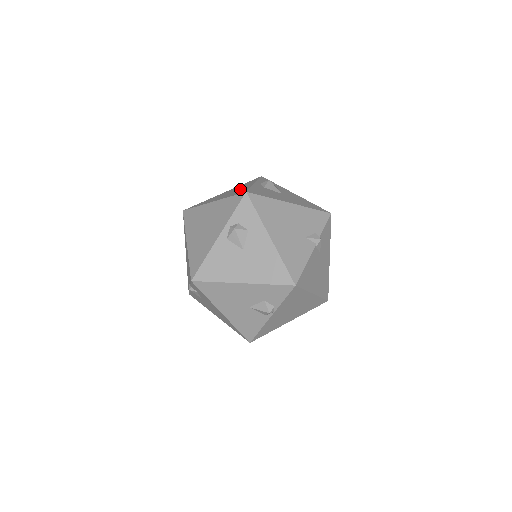
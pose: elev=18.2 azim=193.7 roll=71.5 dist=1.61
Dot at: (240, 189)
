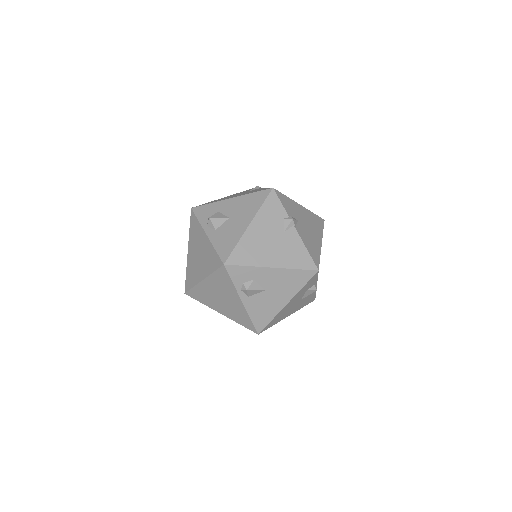
Dot at: (205, 251)
